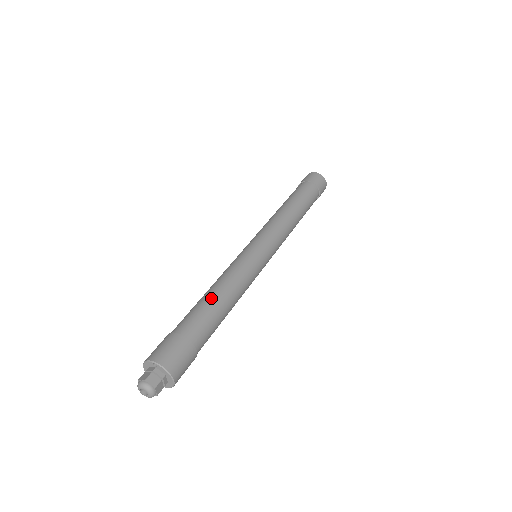
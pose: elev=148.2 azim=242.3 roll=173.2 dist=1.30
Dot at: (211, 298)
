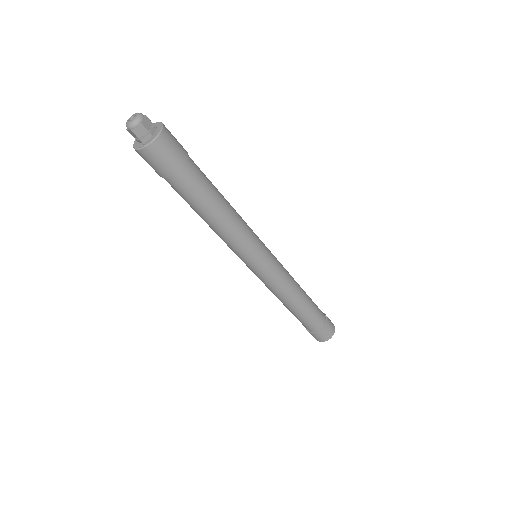
Dot at: occluded
